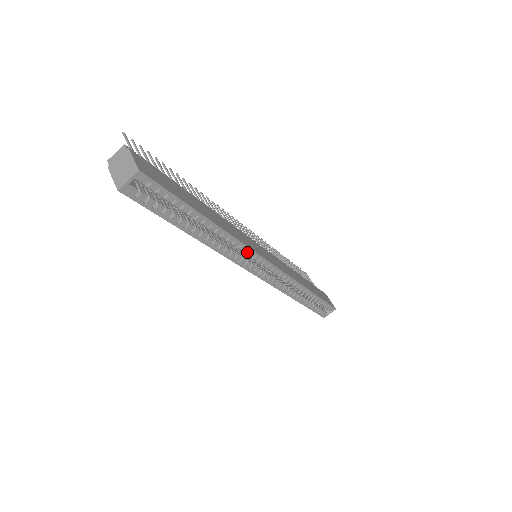
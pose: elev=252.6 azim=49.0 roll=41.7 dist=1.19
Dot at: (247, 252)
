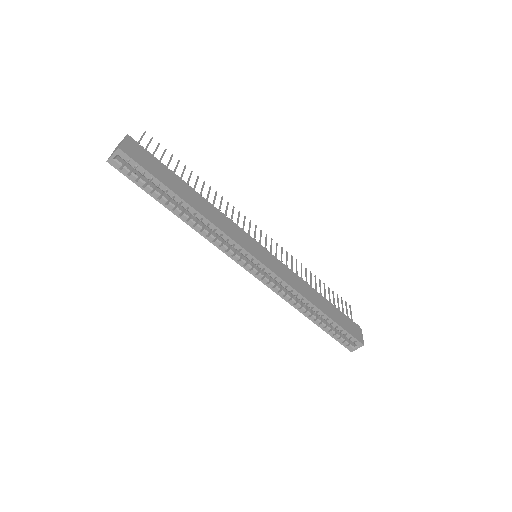
Dot at: (231, 243)
